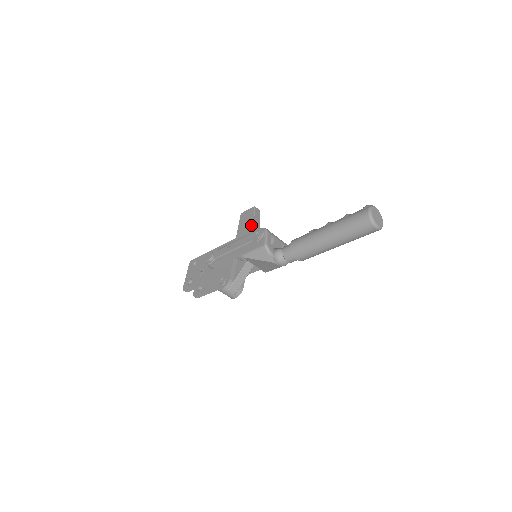
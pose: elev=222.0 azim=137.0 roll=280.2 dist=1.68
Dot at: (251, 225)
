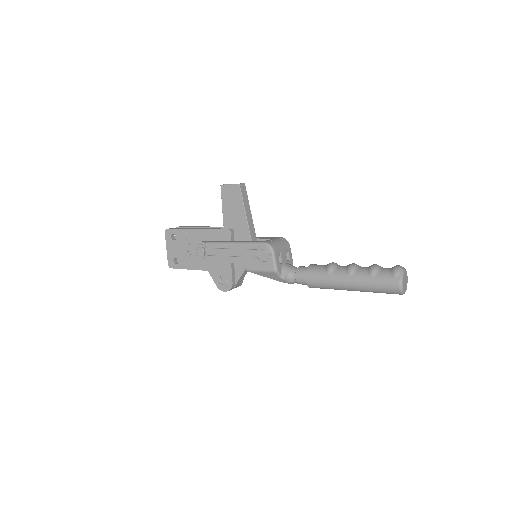
Dot at: (242, 214)
